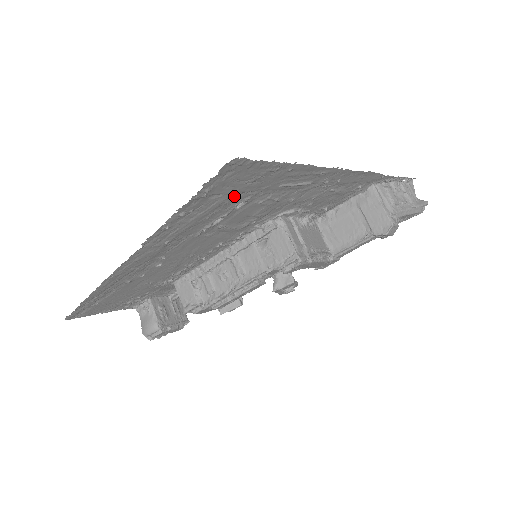
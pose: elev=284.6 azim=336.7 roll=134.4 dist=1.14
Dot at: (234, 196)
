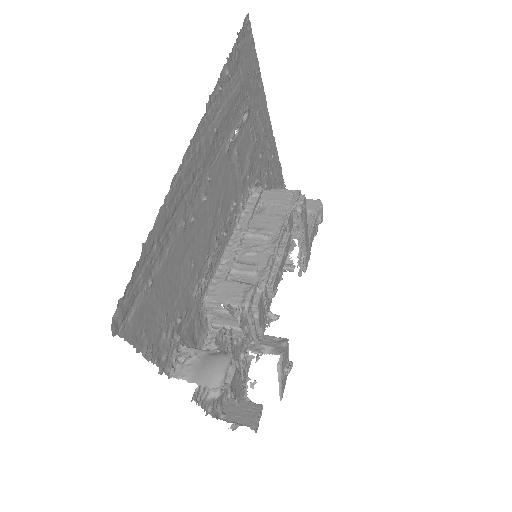
Dot at: (244, 89)
